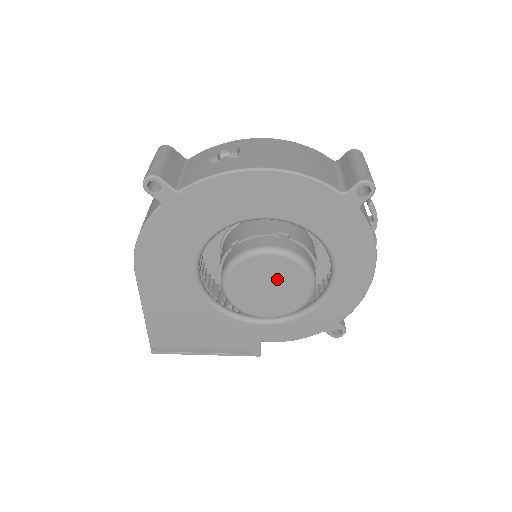
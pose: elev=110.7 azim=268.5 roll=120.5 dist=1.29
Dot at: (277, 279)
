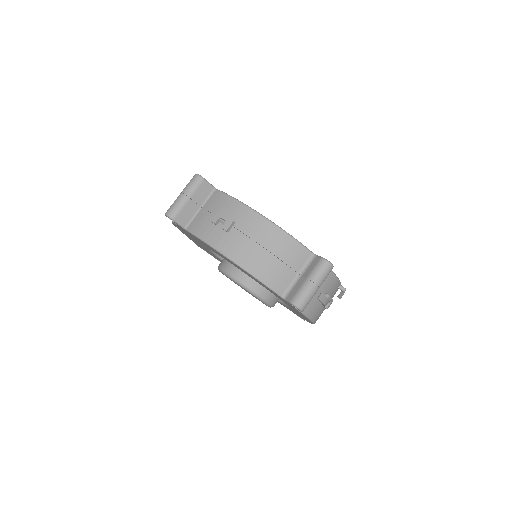
Dot at: occluded
